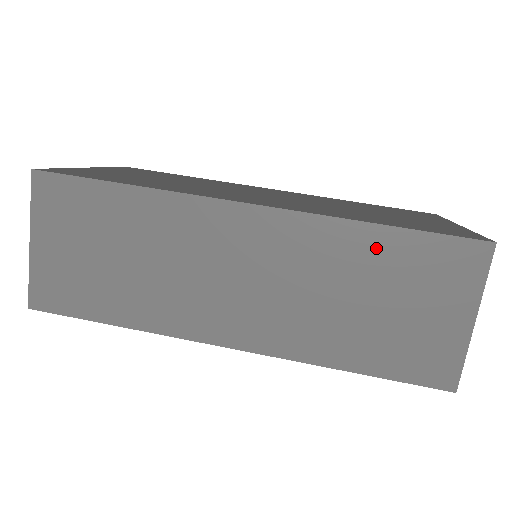
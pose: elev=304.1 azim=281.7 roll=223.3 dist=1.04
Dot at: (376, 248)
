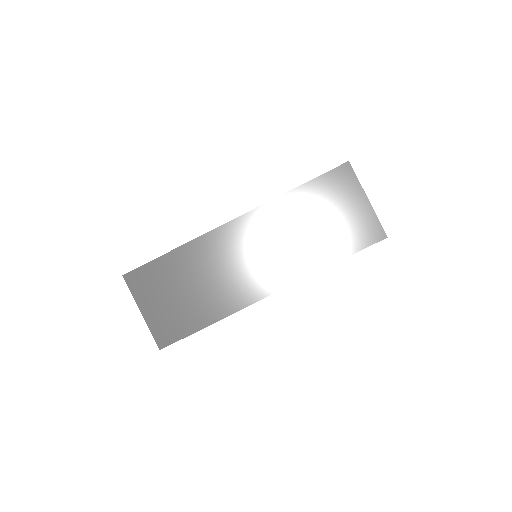
Dot at: (302, 199)
